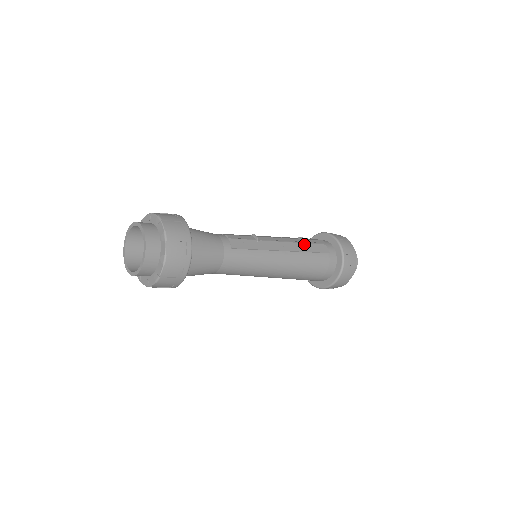
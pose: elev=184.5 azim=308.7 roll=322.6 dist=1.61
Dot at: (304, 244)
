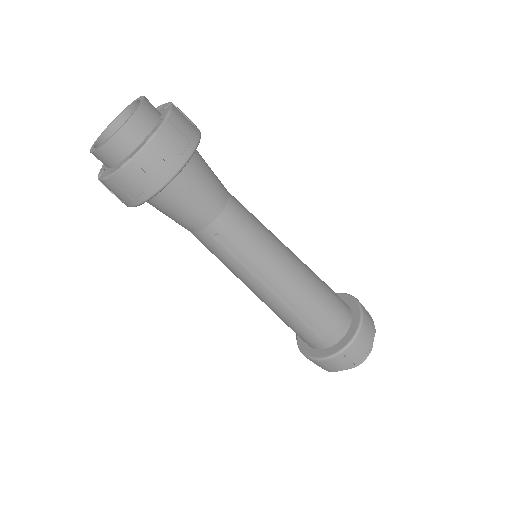
Dot at: occluded
